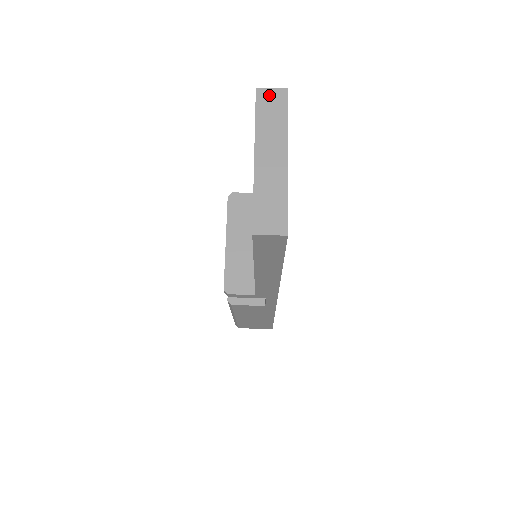
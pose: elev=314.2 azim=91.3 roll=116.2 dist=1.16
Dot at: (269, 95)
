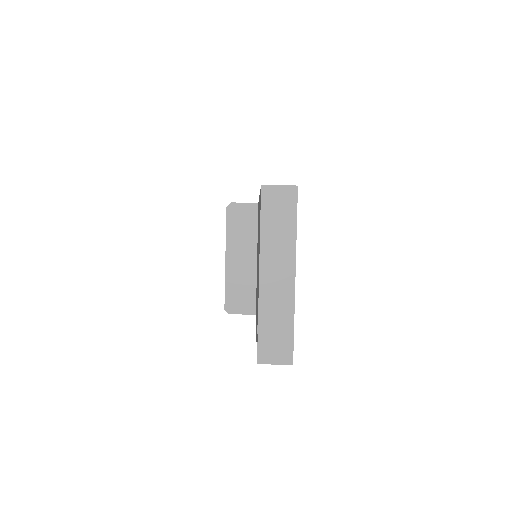
Dot at: (276, 195)
